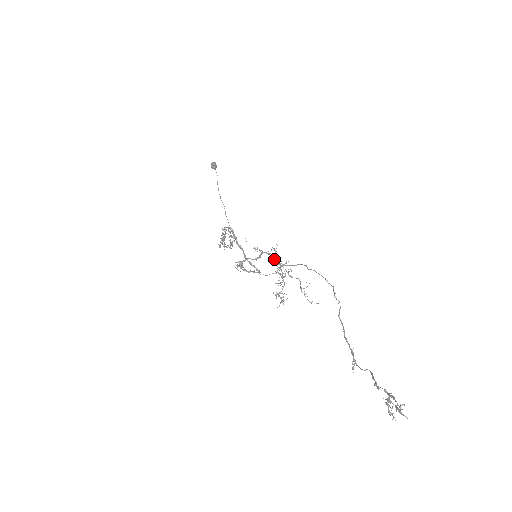
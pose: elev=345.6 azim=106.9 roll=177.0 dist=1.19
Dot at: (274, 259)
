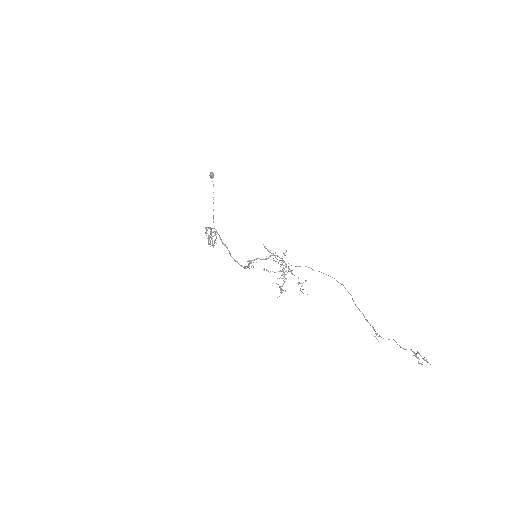
Dot at: (279, 260)
